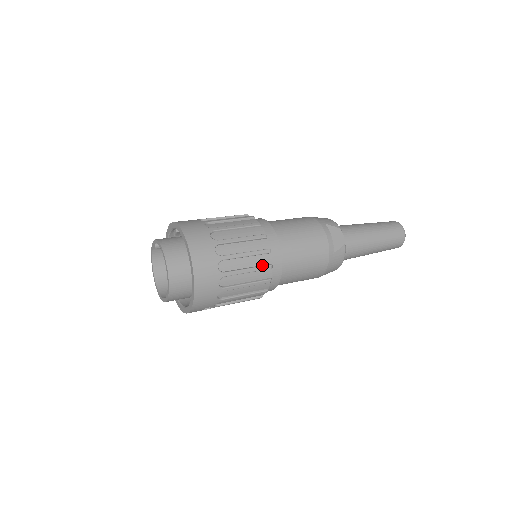
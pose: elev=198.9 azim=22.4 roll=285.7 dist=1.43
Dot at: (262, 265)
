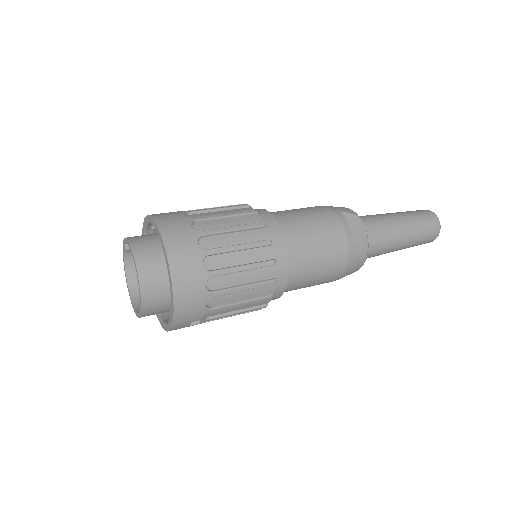
Dot at: (262, 261)
